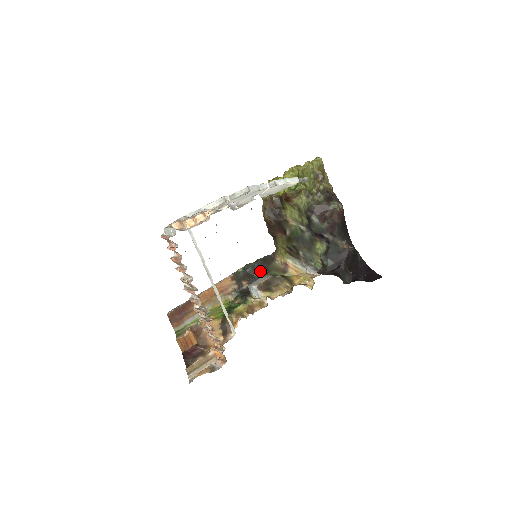
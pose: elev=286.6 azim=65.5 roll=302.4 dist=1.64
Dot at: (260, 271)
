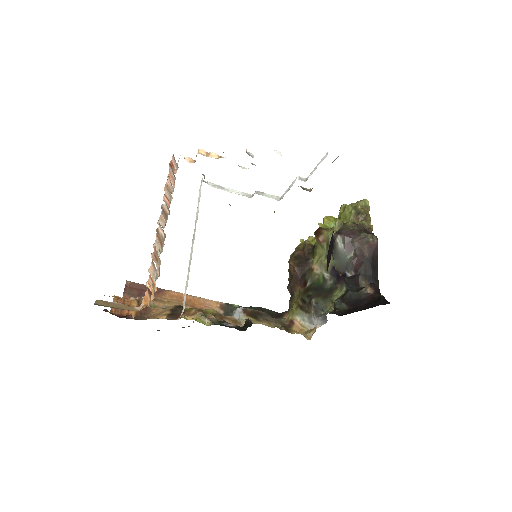
Dot at: occluded
